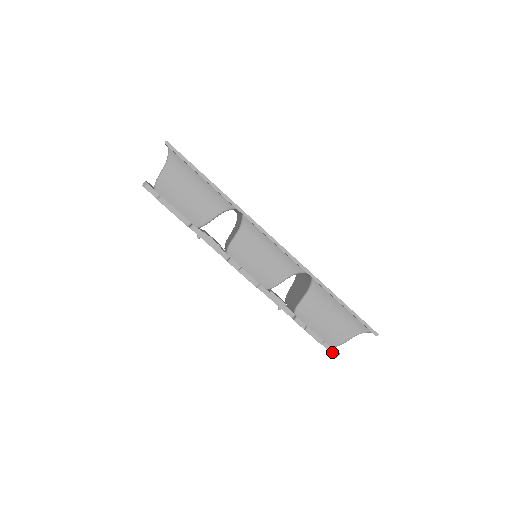
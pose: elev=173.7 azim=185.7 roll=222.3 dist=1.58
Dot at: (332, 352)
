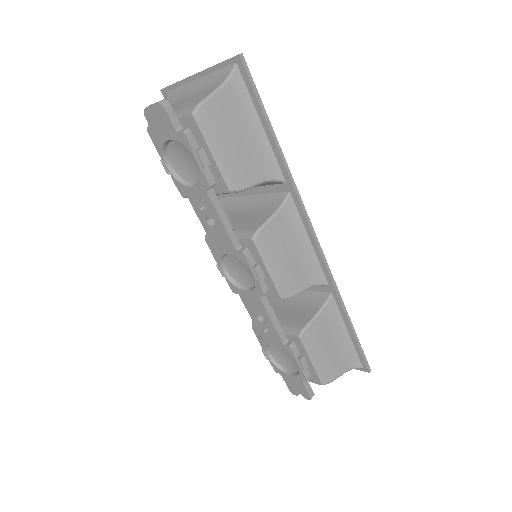
Dot at: (309, 393)
